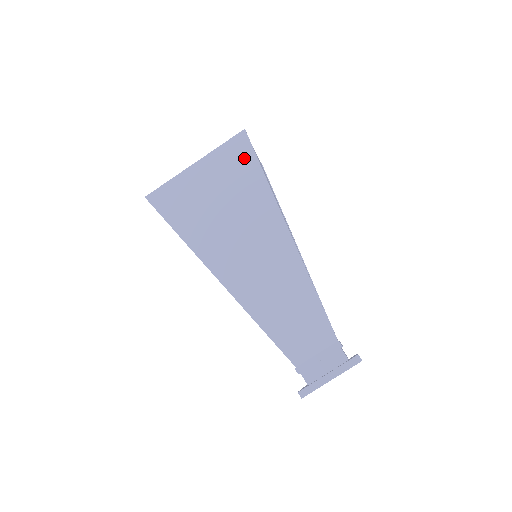
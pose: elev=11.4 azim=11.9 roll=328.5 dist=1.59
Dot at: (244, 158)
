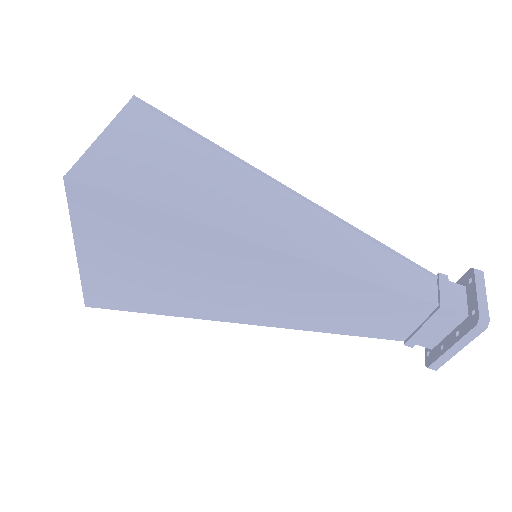
Dot at: (114, 211)
